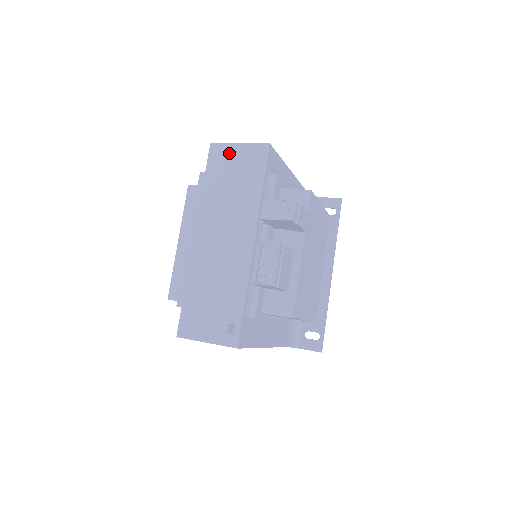
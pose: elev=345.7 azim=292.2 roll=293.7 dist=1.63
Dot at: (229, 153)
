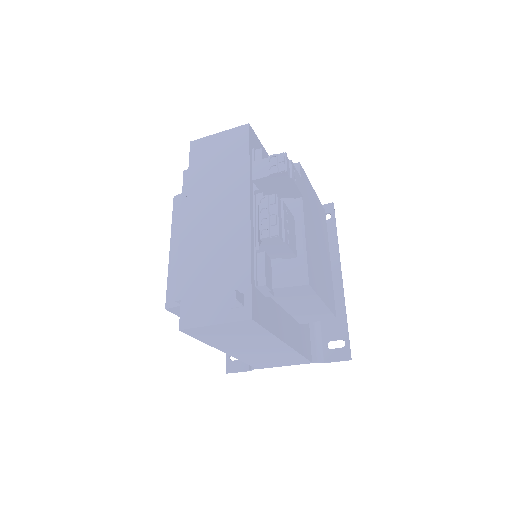
Dot at: (210, 143)
